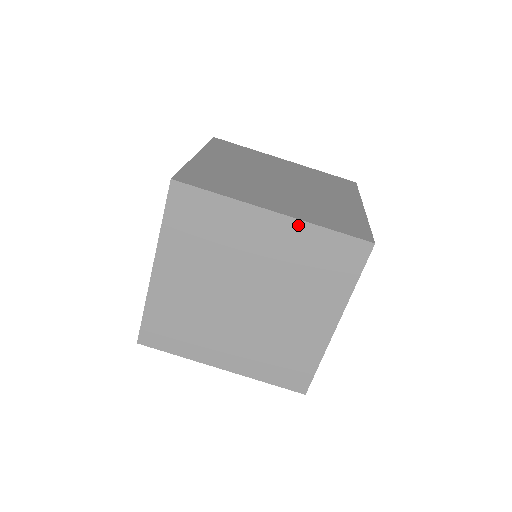
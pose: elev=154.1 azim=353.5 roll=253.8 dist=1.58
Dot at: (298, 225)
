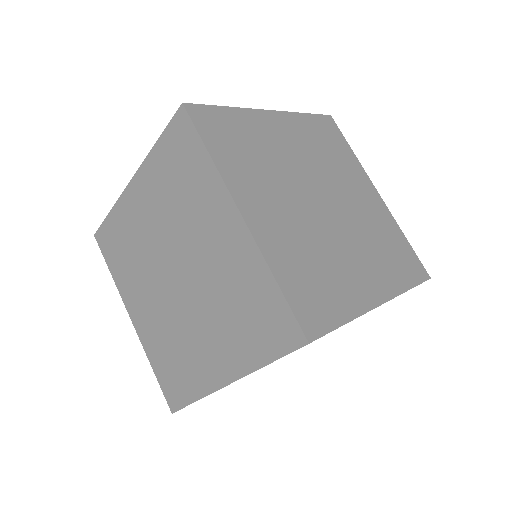
Dot at: occluded
